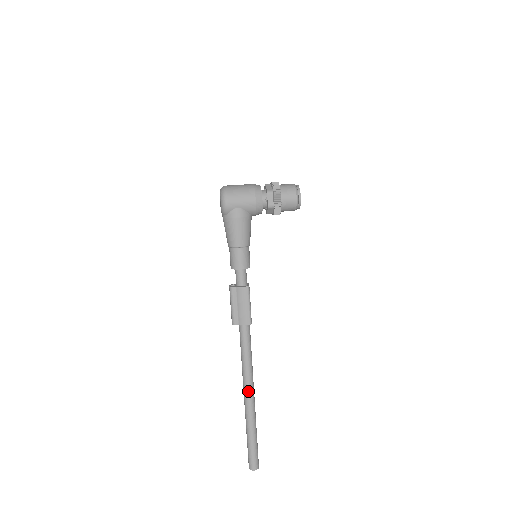
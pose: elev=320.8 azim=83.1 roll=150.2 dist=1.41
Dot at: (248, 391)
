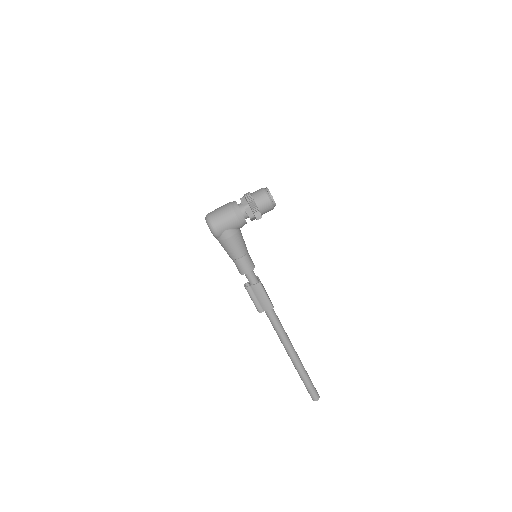
Dot at: (290, 353)
